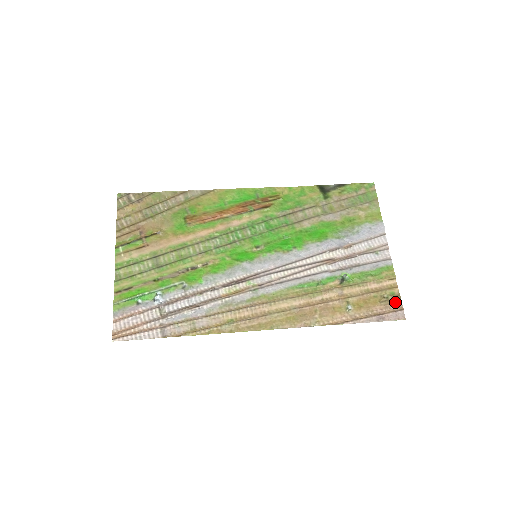
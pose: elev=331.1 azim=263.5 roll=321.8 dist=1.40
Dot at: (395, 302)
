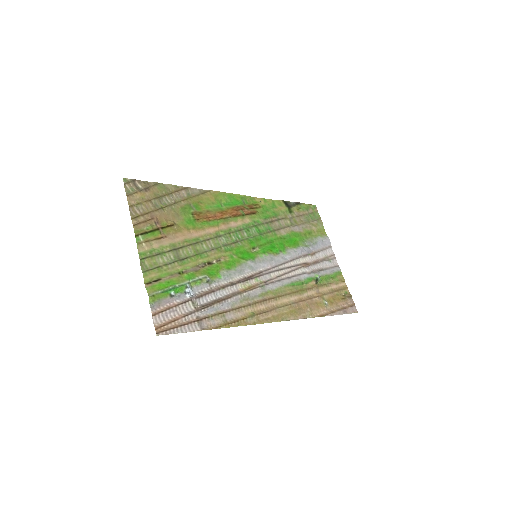
Dot at: (350, 299)
